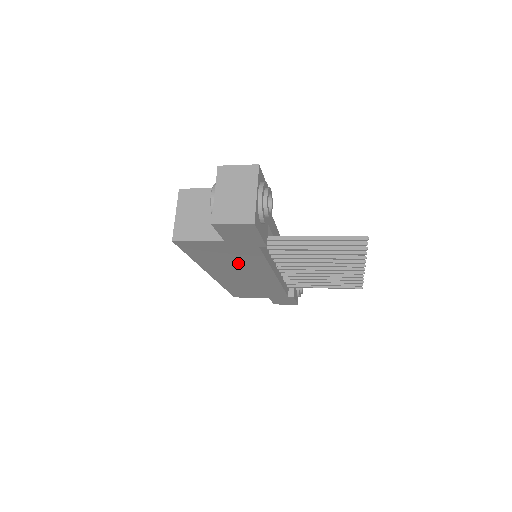
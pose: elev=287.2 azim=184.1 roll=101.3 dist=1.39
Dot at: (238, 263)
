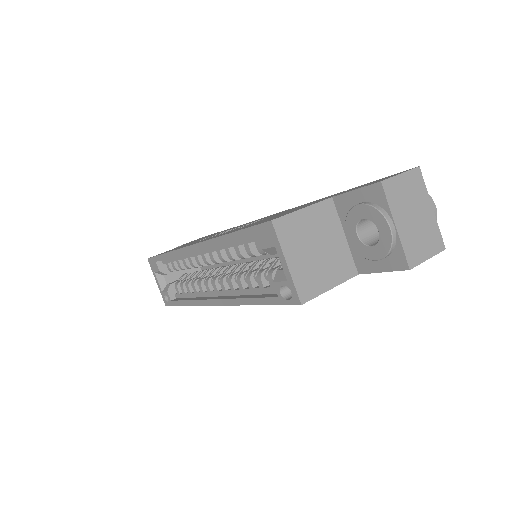
Dot at: occluded
